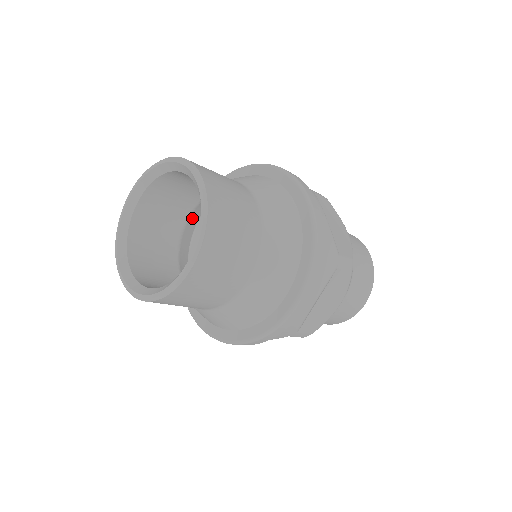
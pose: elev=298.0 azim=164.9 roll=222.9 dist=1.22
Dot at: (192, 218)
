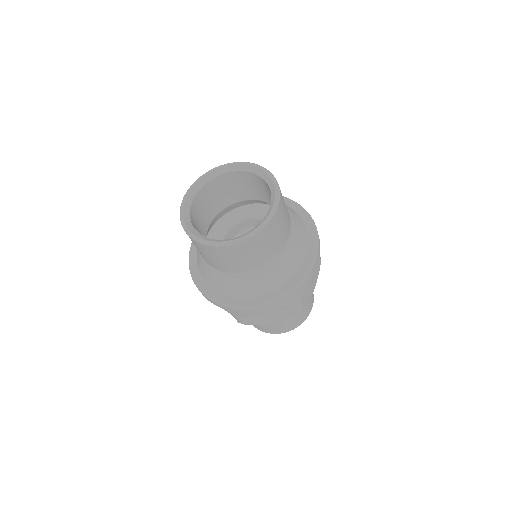
Dot at: (242, 202)
